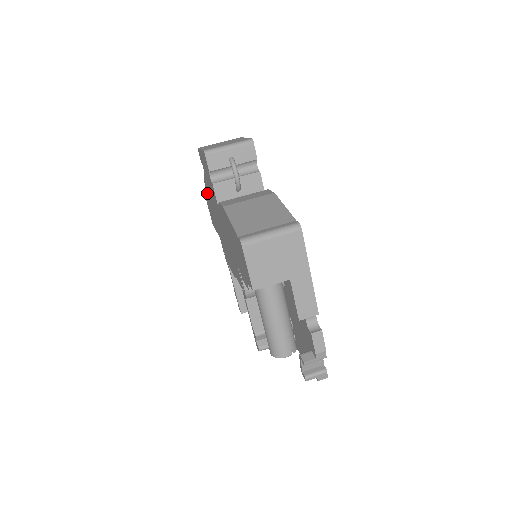
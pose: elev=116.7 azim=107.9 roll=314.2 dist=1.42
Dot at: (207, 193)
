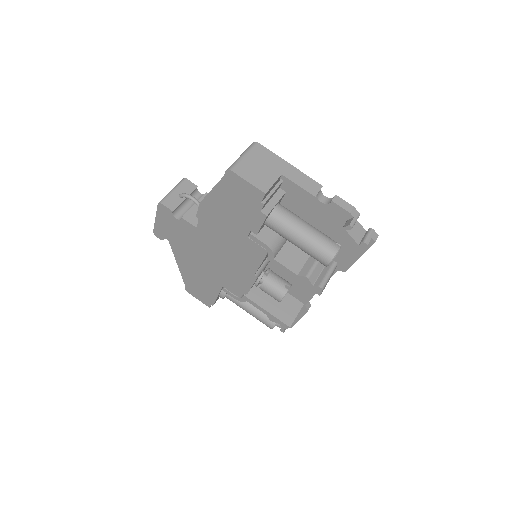
Dot at: (185, 270)
